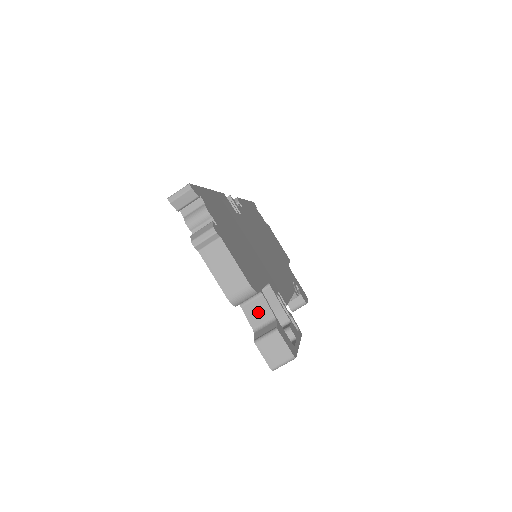
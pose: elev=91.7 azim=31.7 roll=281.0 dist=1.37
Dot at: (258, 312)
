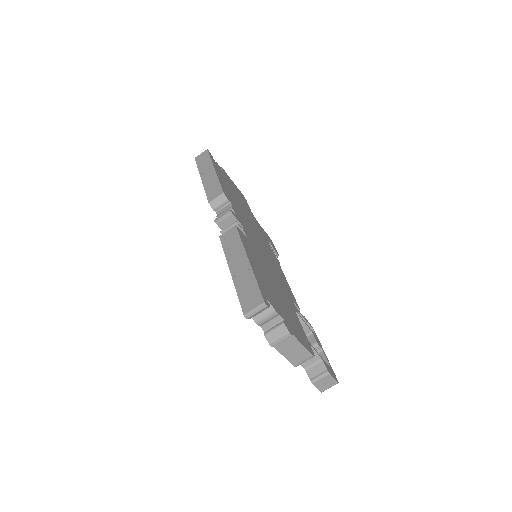
Dot at: occluded
